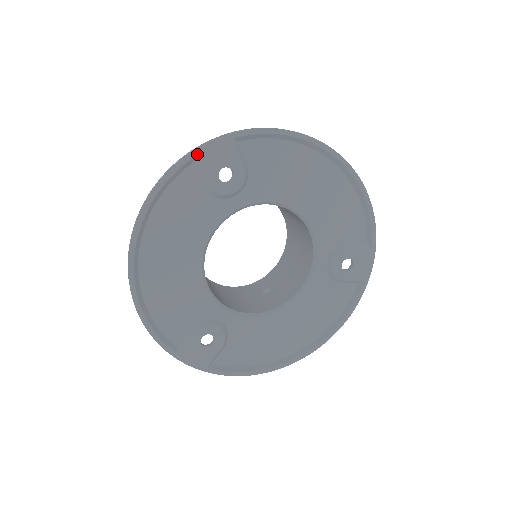
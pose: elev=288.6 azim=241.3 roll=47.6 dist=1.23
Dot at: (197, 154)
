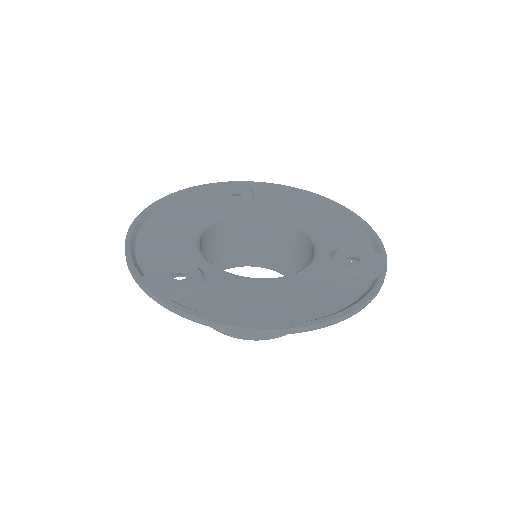
Dot at: (219, 184)
